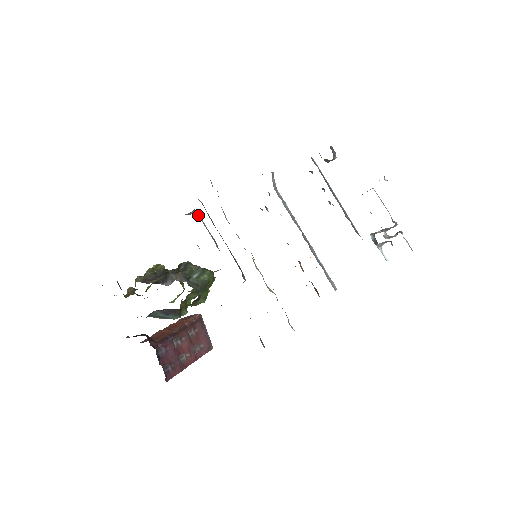
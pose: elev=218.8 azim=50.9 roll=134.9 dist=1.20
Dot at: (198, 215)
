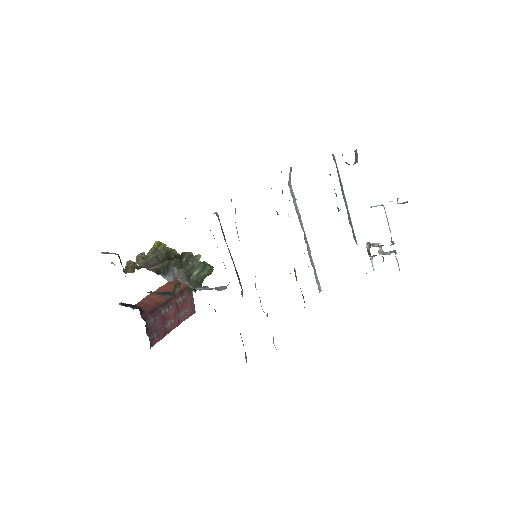
Dot at: occluded
